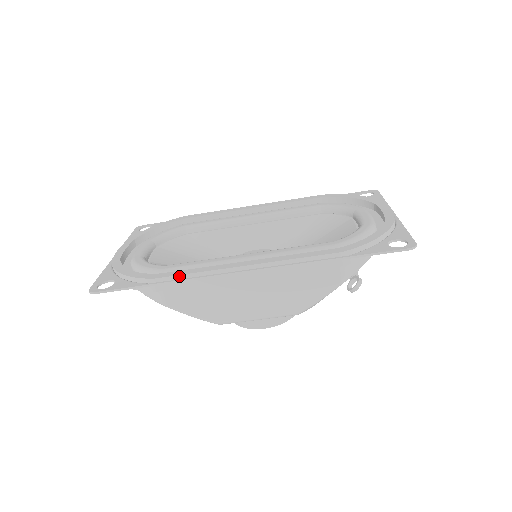
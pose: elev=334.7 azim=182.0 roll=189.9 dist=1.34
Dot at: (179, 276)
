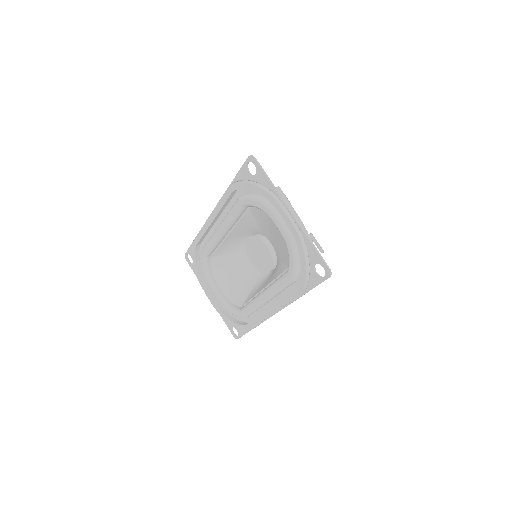
Dot at: (255, 326)
